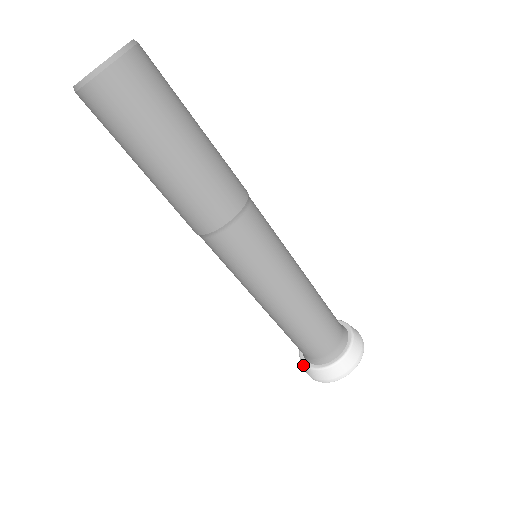
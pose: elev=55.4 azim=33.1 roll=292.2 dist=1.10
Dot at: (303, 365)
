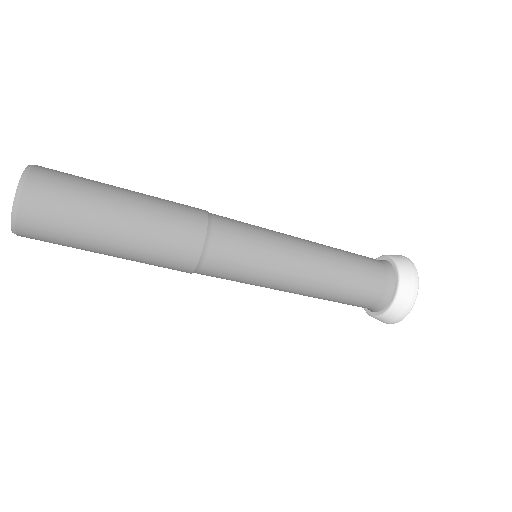
Dot at: (378, 318)
